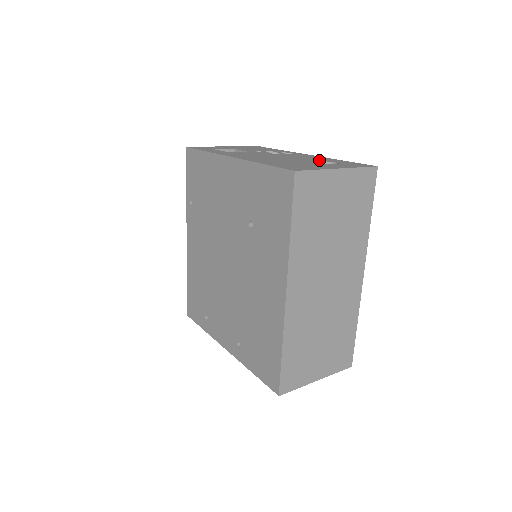
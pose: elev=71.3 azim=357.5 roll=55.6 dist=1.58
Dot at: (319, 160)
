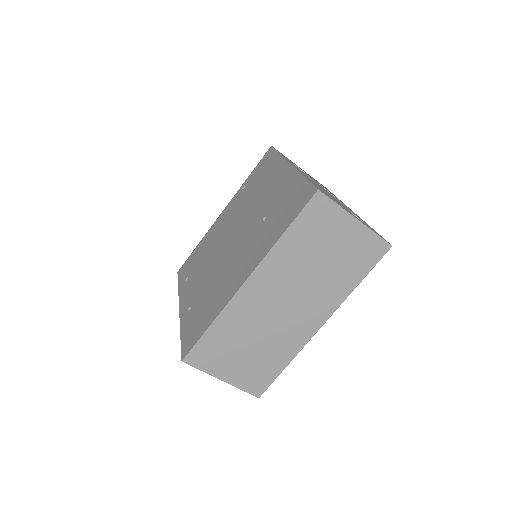
Dot at: occluded
